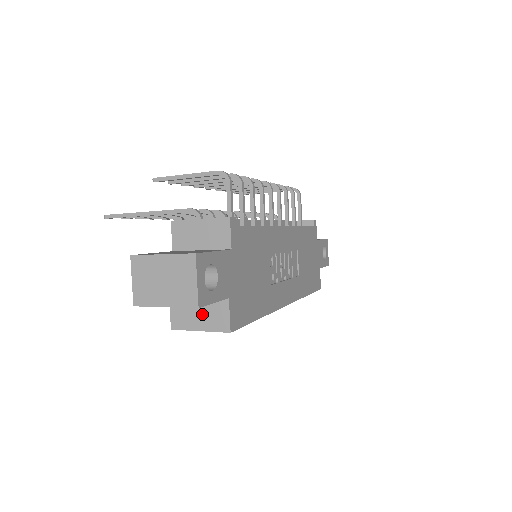
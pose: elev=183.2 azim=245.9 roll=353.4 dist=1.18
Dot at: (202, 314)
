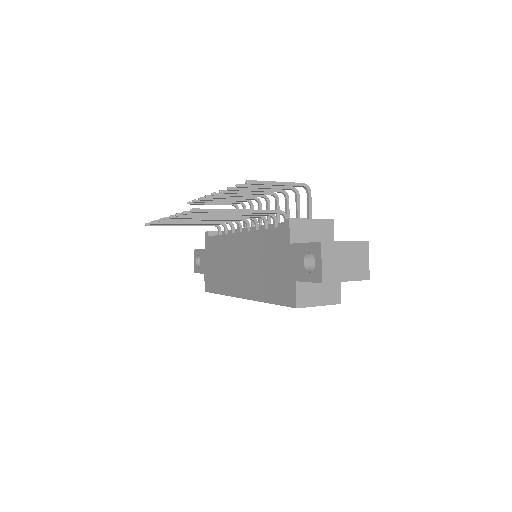
Dot at: (322, 292)
